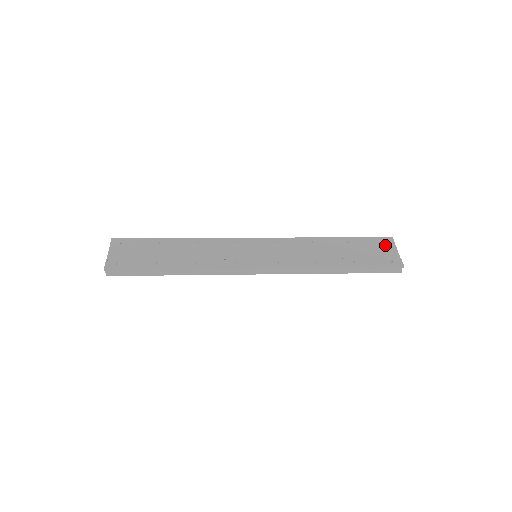
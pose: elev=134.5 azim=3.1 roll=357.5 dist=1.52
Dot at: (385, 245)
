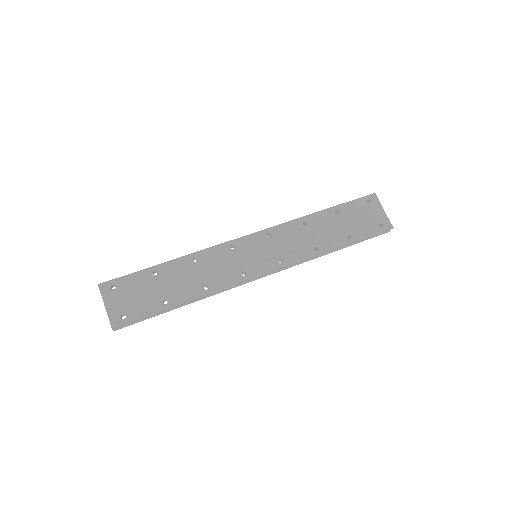
Dot at: (371, 206)
